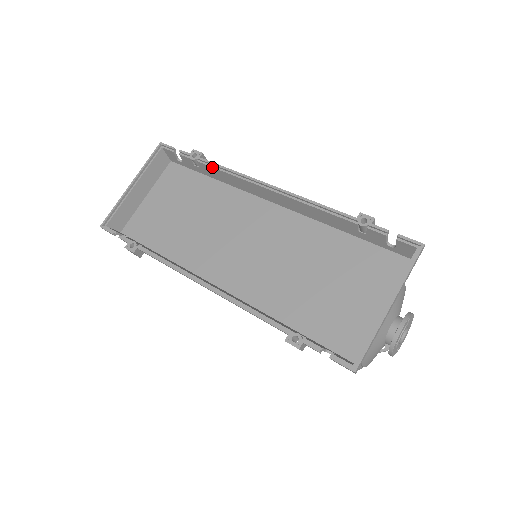
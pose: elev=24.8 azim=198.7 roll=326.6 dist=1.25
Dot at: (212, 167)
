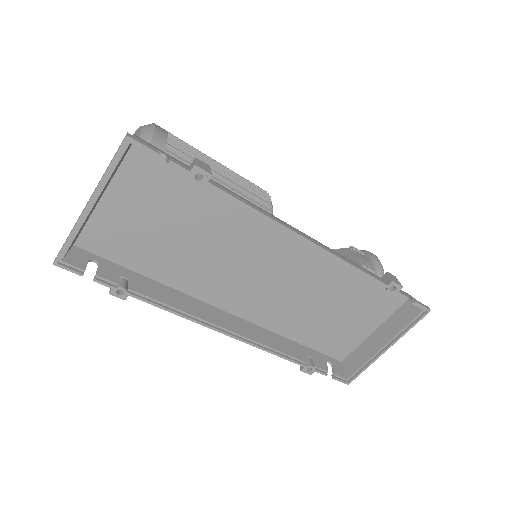
Dot at: occluded
